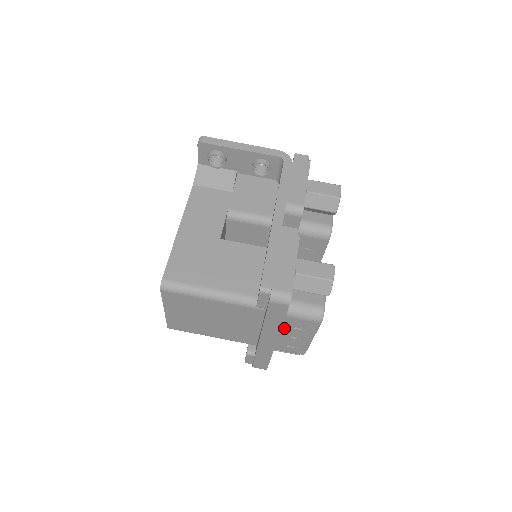
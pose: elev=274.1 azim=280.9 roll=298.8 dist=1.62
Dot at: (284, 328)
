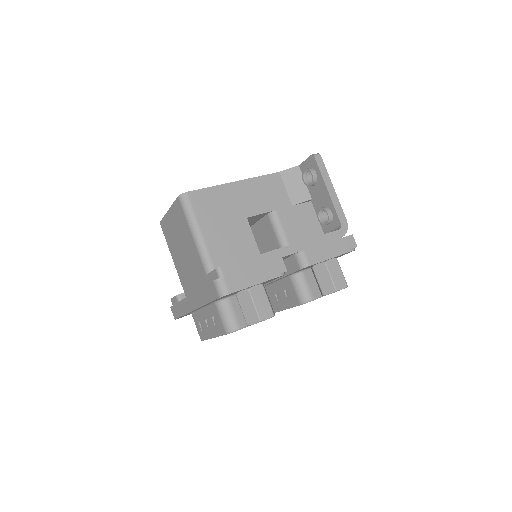
Dot at: (208, 309)
